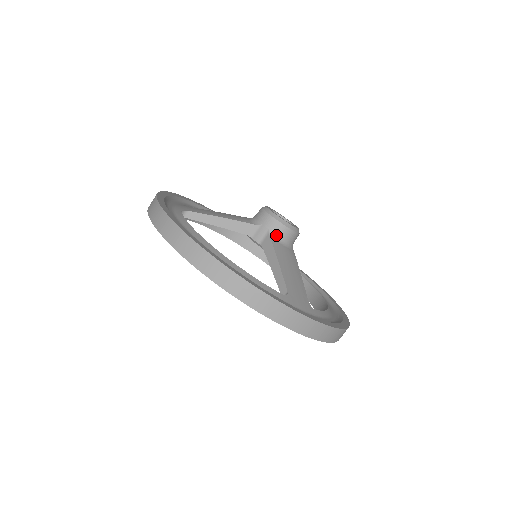
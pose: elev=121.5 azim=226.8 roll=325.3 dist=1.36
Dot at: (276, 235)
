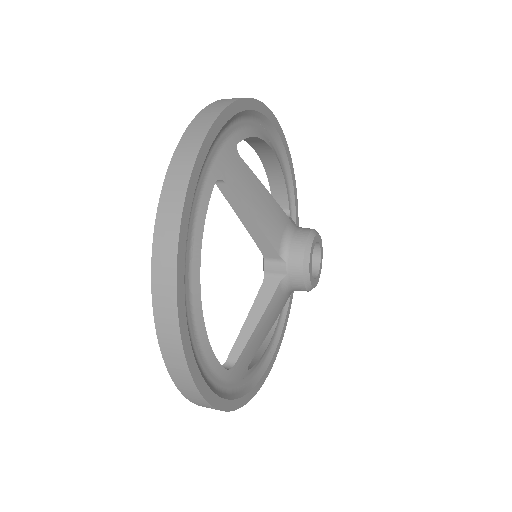
Dot at: (288, 284)
